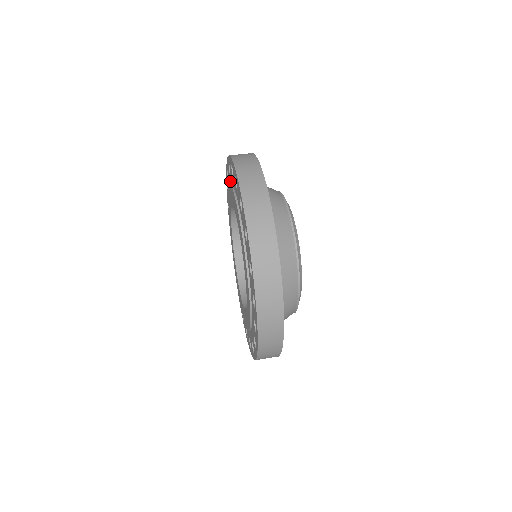
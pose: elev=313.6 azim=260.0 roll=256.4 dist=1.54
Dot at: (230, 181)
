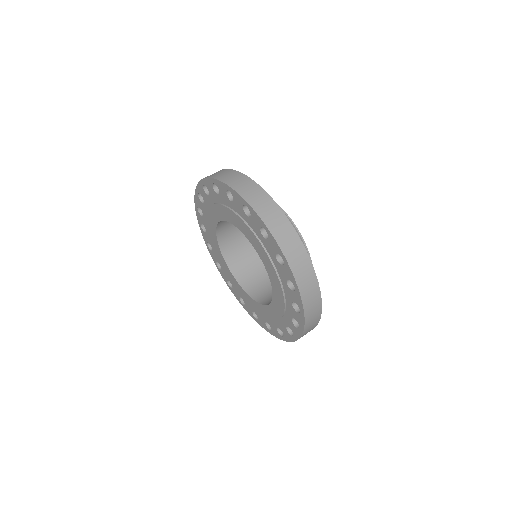
Dot at: (228, 203)
